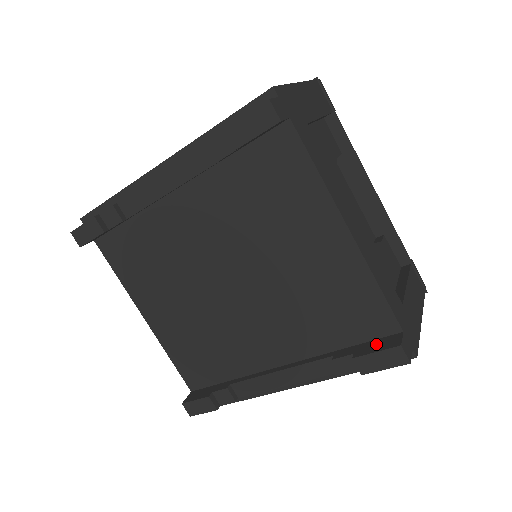
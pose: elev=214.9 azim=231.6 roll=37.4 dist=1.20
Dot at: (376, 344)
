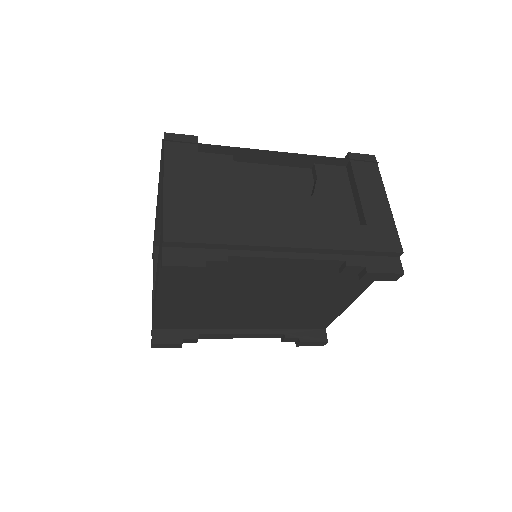
Dot at: (312, 334)
